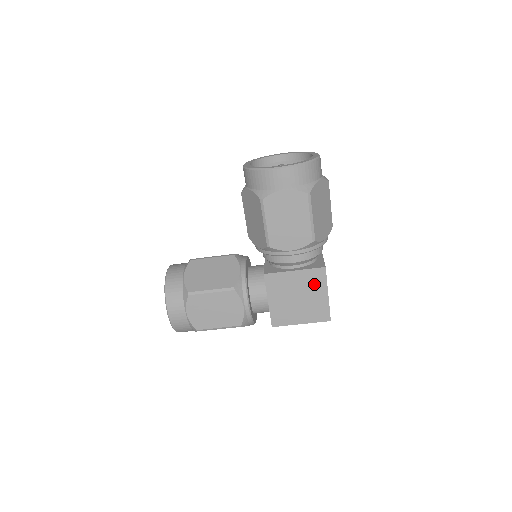
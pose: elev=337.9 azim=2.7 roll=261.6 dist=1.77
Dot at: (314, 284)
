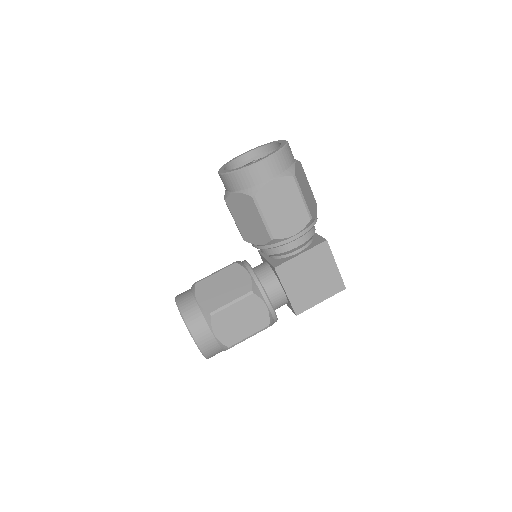
Dot at: (322, 260)
